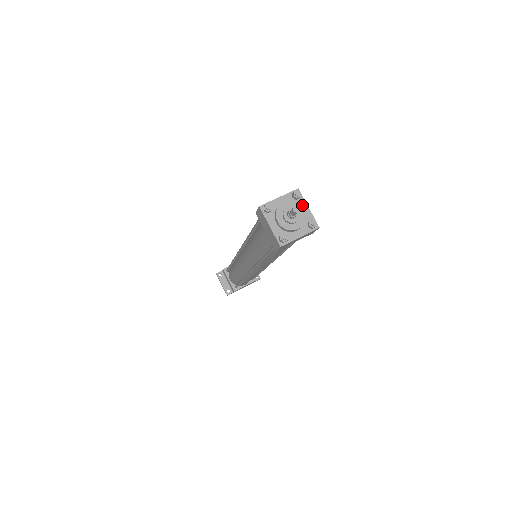
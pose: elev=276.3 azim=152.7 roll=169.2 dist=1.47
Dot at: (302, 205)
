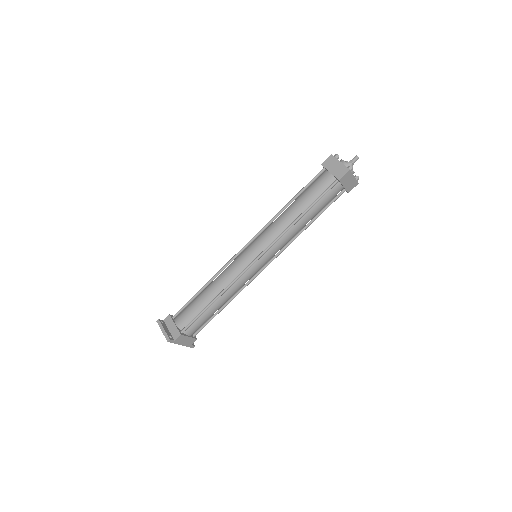
Dot at: occluded
